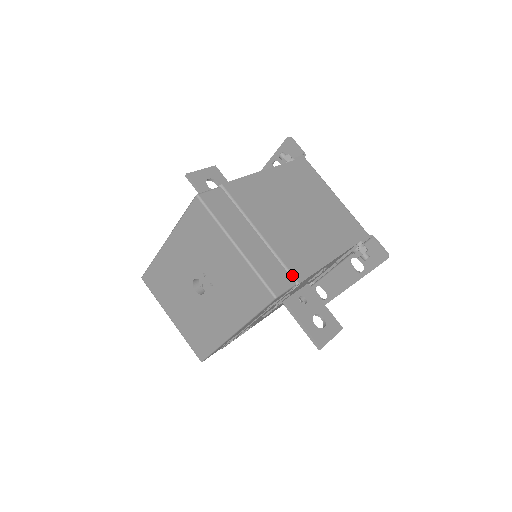
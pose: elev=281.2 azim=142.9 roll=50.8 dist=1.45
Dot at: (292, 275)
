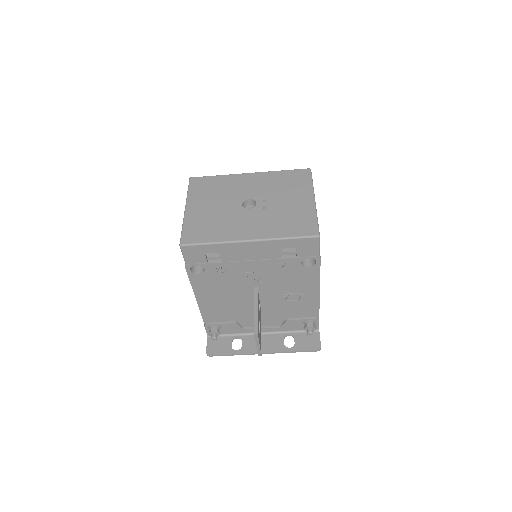
Dot at: occluded
